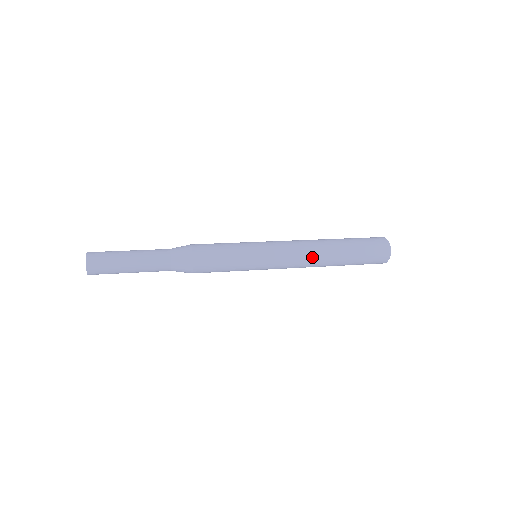
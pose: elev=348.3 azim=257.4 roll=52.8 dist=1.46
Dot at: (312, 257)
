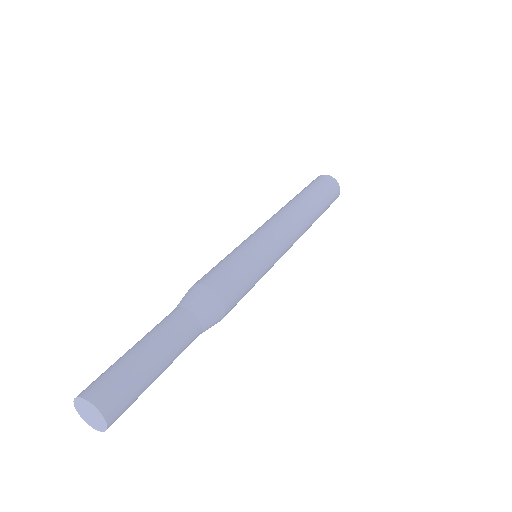
Dot at: (298, 216)
